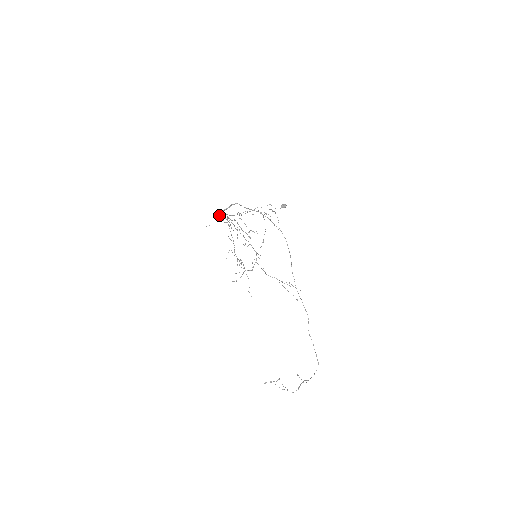
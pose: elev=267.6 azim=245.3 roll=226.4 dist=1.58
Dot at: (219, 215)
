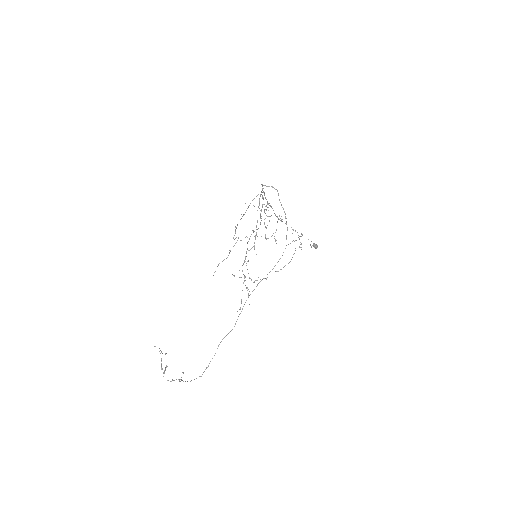
Dot at: occluded
